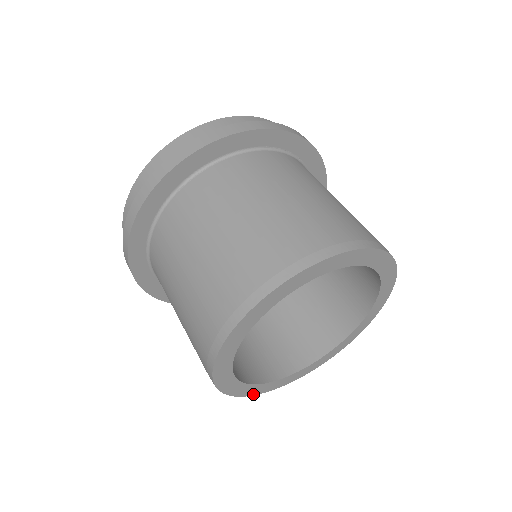
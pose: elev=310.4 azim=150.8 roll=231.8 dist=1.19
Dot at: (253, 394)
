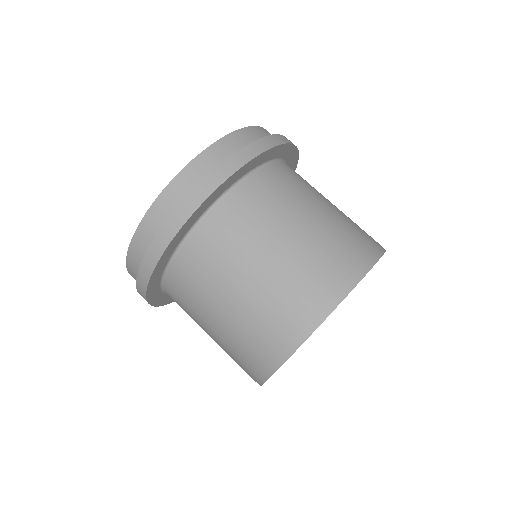
Dot at: occluded
